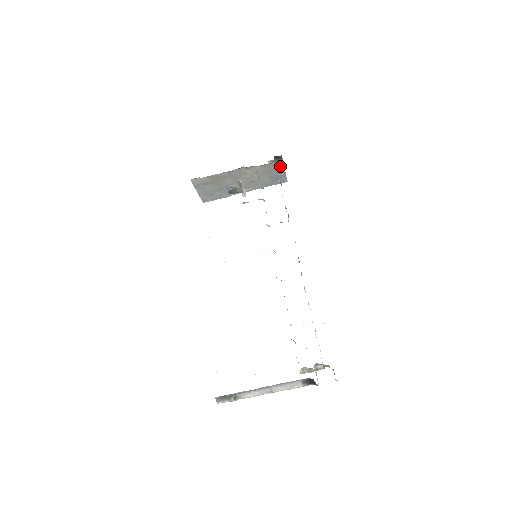
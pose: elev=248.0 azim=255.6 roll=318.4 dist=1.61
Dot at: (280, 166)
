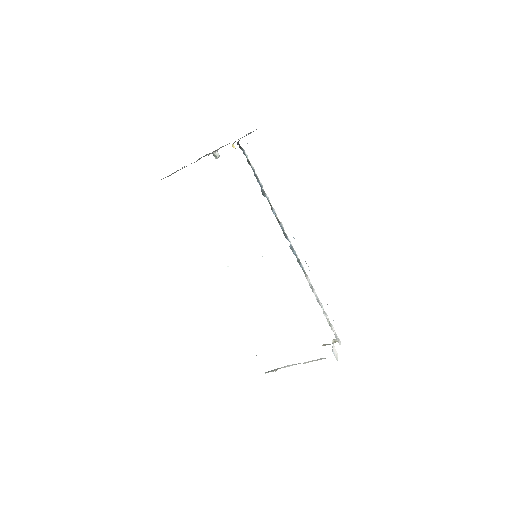
Dot at: occluded
